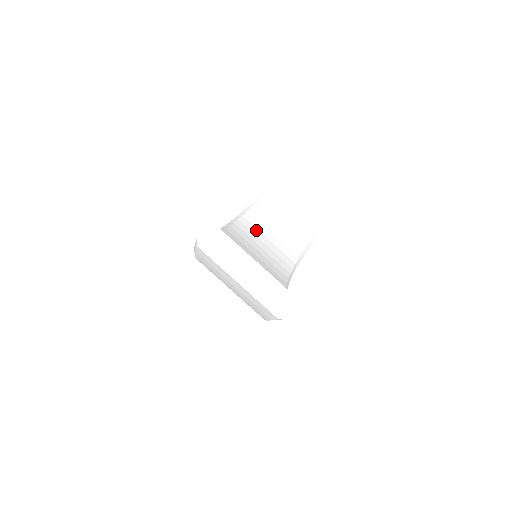
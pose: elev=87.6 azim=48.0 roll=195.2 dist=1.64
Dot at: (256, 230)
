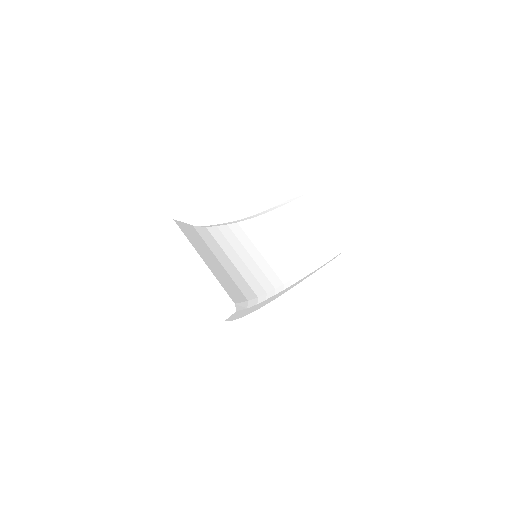
Dot at: (272, 231)
